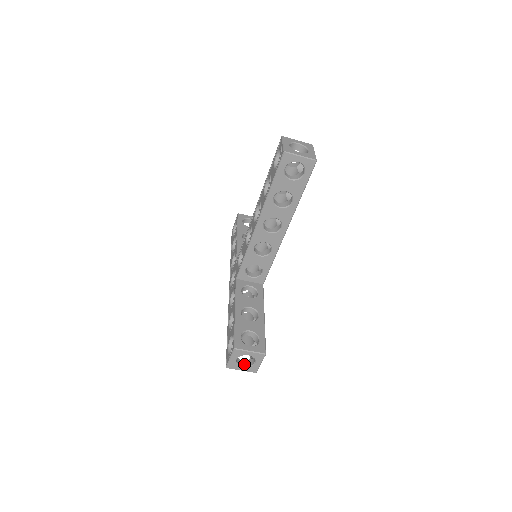
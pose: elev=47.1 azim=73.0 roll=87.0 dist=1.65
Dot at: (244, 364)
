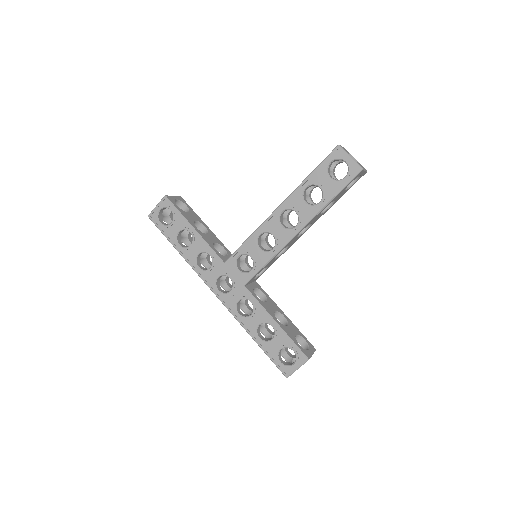
Dot at: occluded
